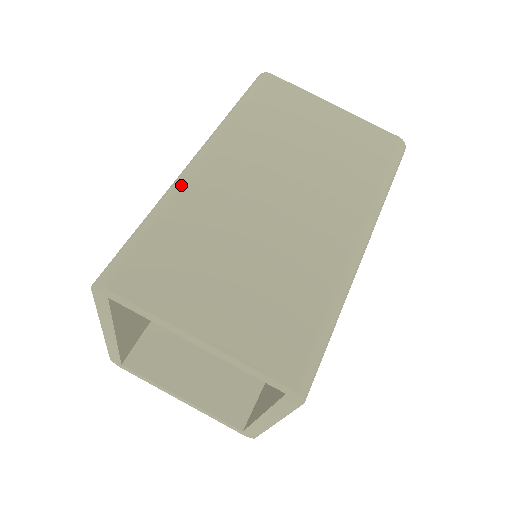
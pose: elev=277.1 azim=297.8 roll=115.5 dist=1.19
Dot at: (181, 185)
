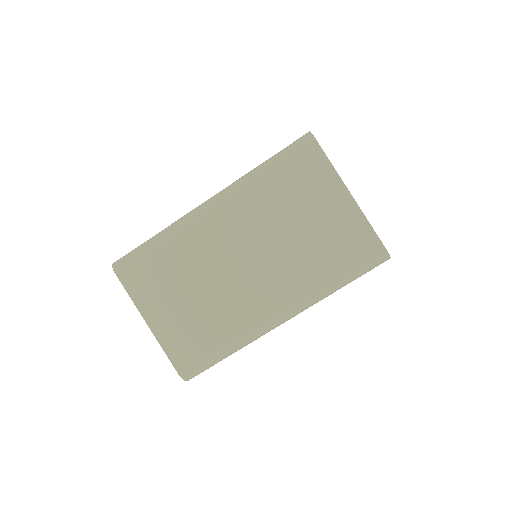
Dot at: (186, 223)
